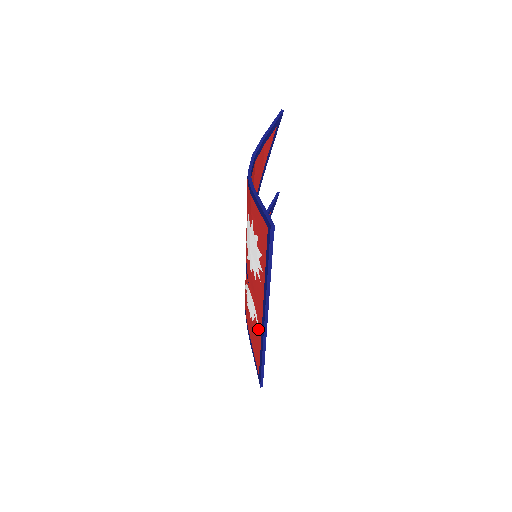
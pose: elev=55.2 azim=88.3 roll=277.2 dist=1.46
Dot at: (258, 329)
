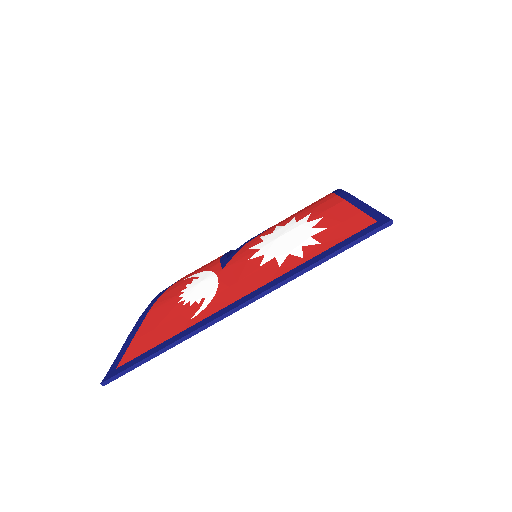
Dot at: (198, 313)
